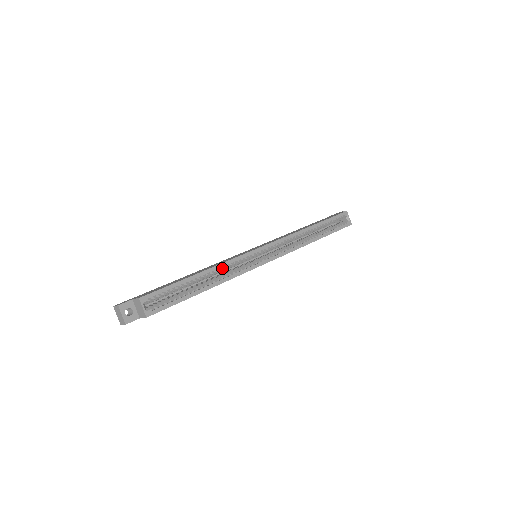
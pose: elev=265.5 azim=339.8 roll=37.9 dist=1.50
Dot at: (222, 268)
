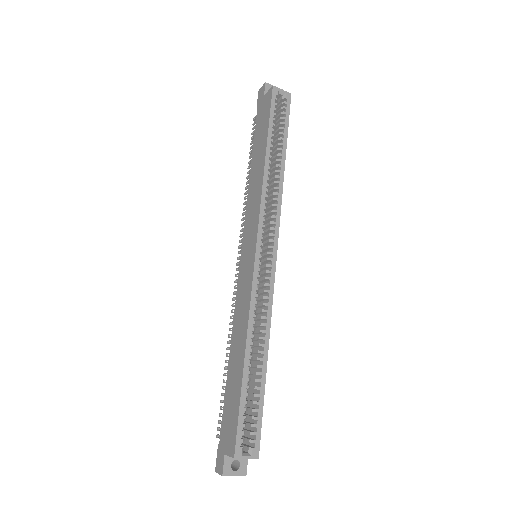
Dot at: (254, 324)
